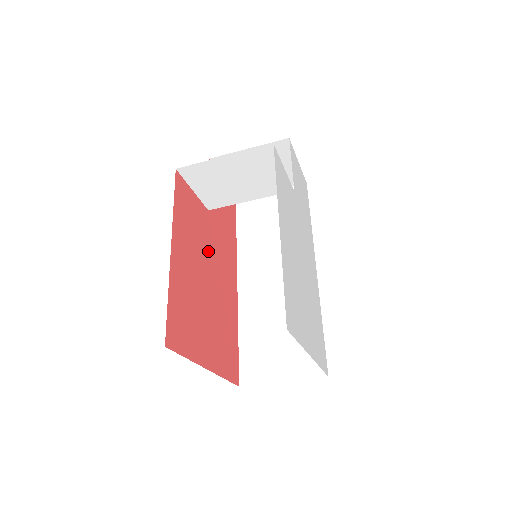
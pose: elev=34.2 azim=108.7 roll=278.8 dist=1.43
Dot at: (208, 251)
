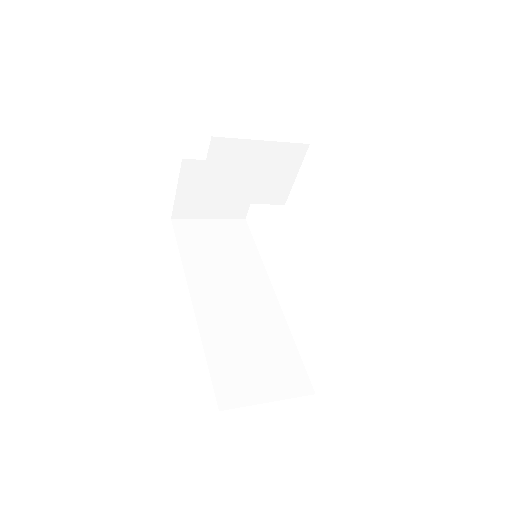
Dot at: occluded
